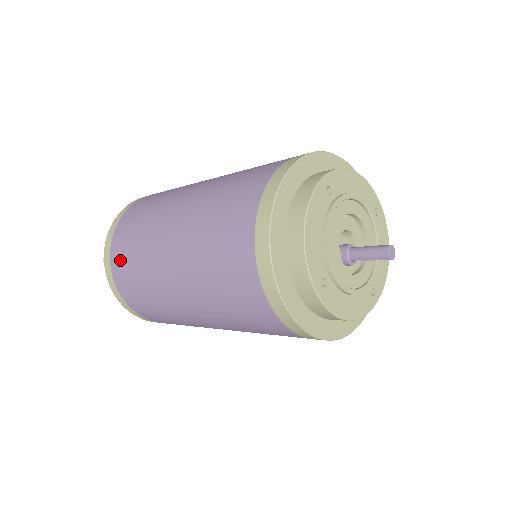
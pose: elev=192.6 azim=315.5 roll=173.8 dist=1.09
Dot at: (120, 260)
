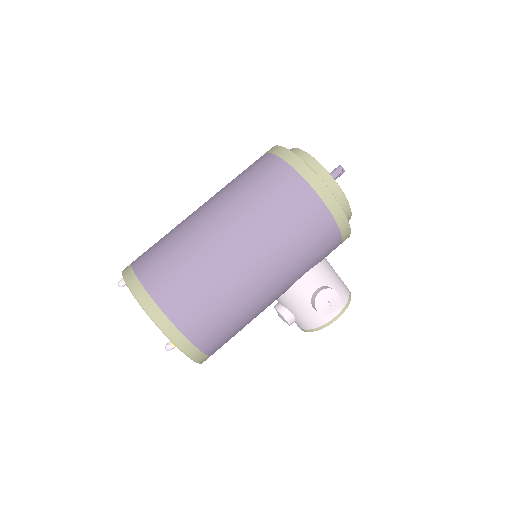
Dot at: (146, 255)
